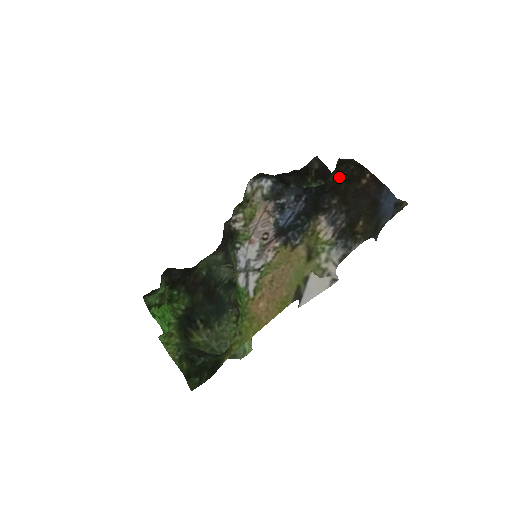
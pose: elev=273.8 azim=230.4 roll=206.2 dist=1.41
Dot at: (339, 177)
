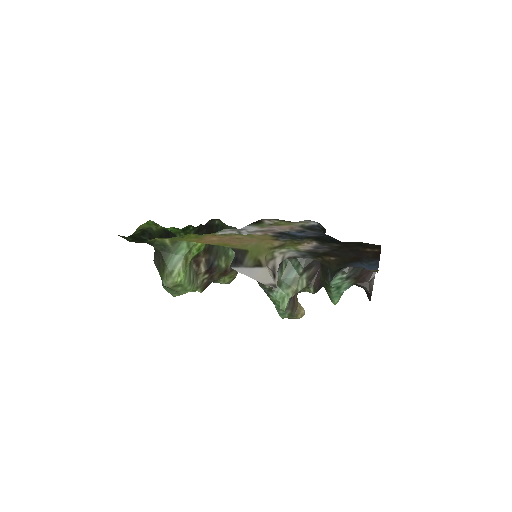
Dot at: (358, 242)
